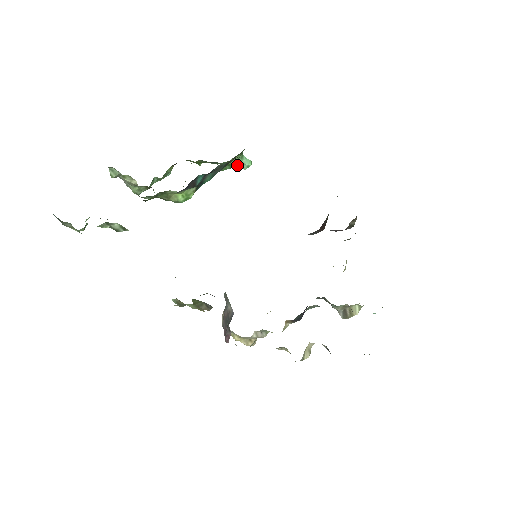
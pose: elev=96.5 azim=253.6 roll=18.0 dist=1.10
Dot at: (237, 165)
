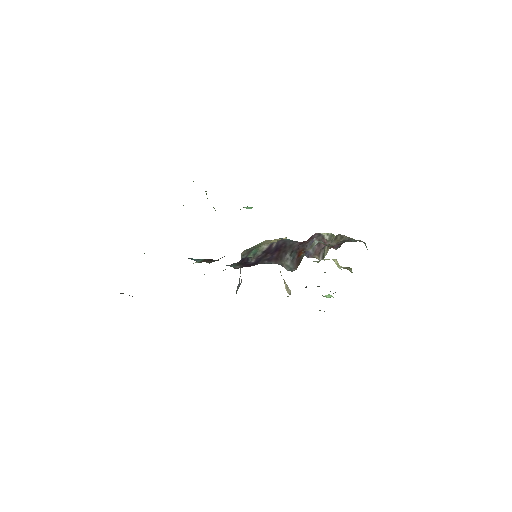
Dot at: occluded
